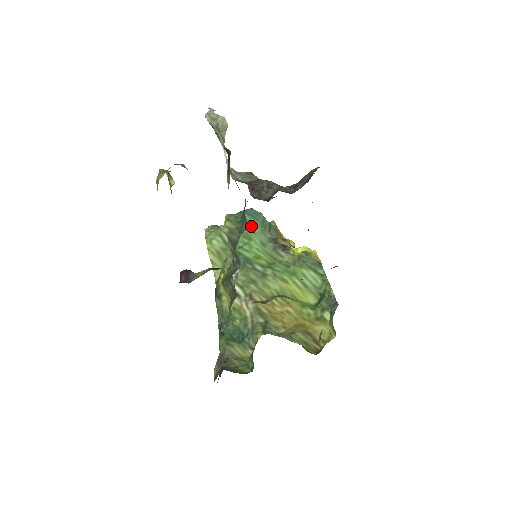
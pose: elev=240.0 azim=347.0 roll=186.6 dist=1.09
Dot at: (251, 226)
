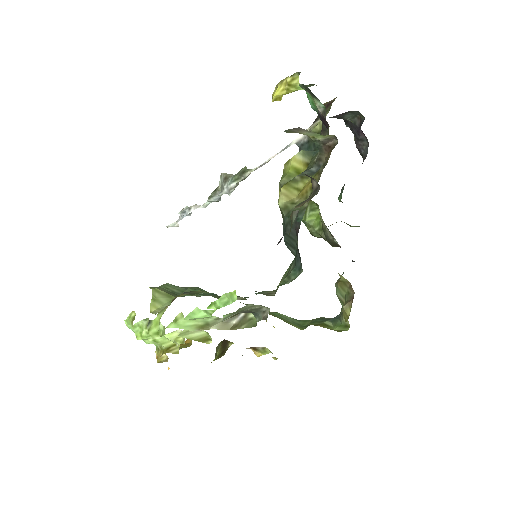
Dot at: occluded
